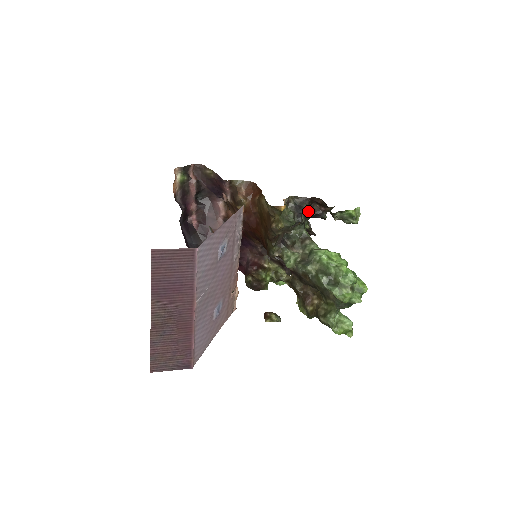
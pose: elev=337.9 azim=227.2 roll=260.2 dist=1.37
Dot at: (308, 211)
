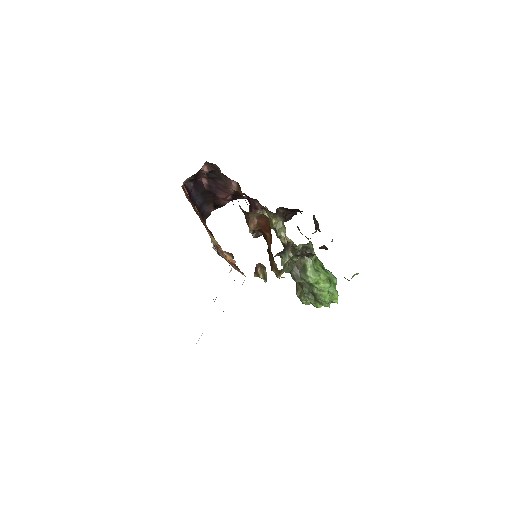
Dot at: occluded
